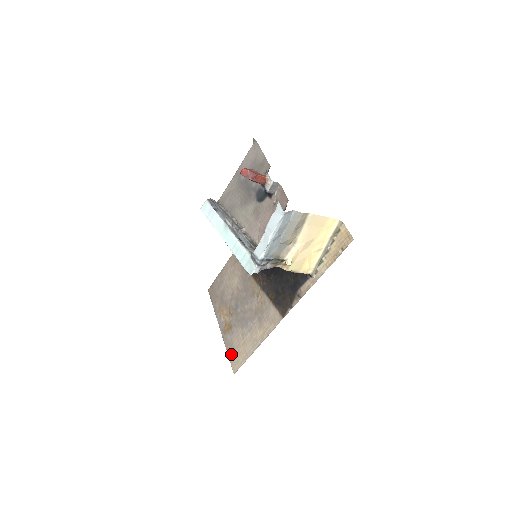
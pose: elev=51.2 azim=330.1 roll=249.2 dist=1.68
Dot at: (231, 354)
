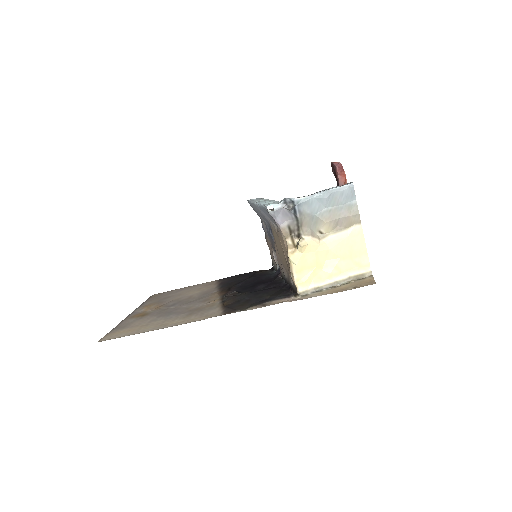
Dot at: (117, 329)
